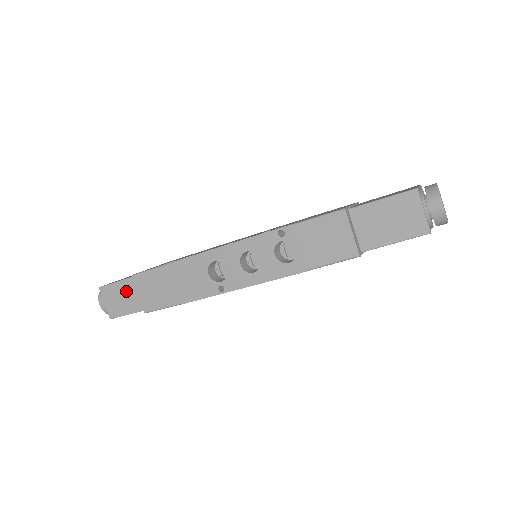
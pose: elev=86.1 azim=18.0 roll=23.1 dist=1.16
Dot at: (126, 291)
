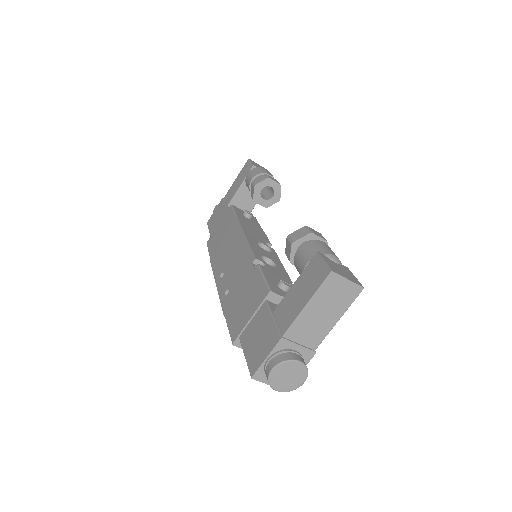
Dot at: occluded
